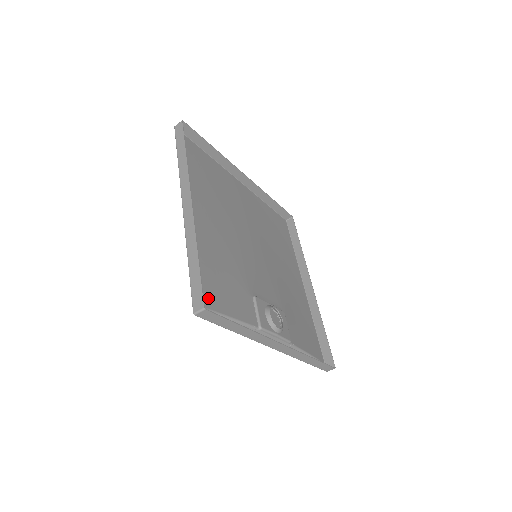
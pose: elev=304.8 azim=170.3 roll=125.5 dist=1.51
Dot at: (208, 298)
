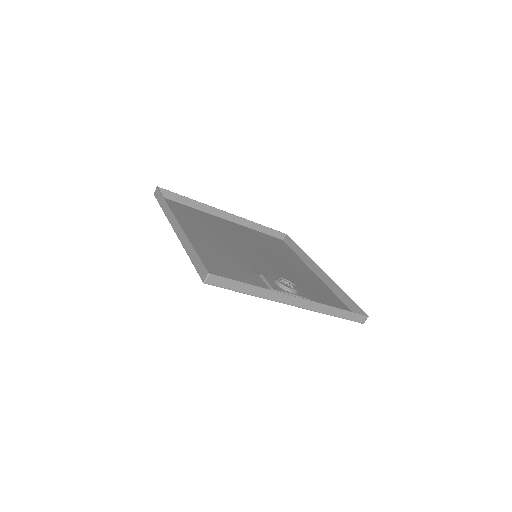
Dot at: occluded
